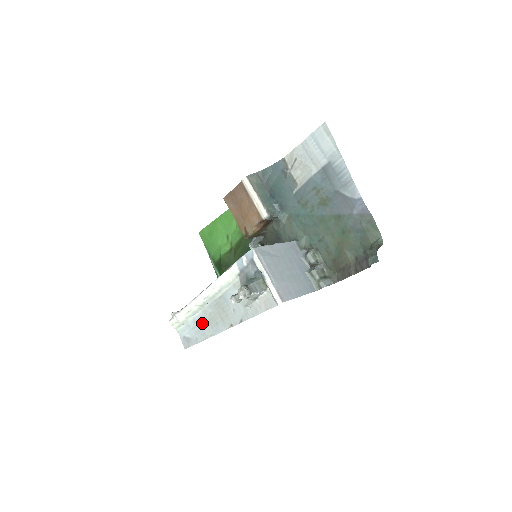
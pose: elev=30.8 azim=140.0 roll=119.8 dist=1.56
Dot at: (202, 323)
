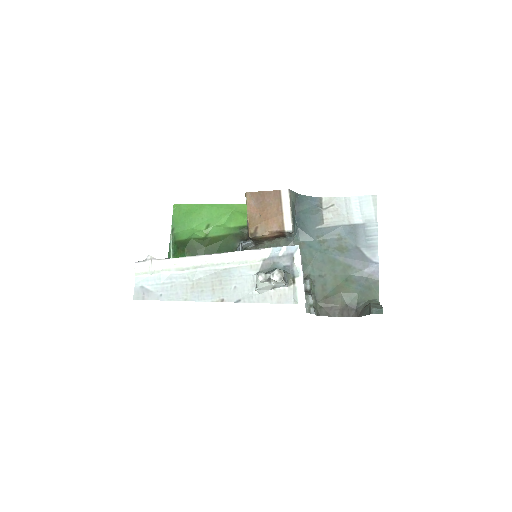
Dot at: (181, 283)
